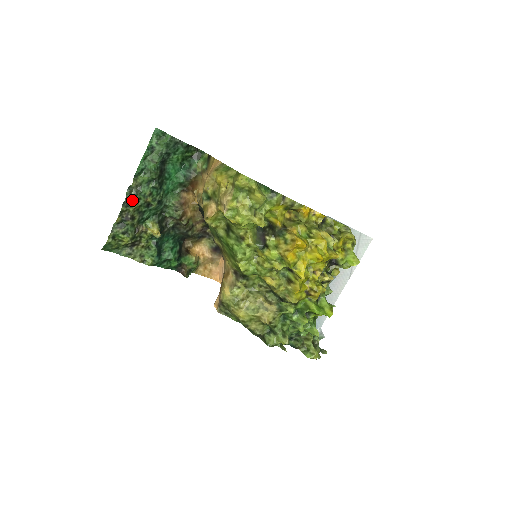
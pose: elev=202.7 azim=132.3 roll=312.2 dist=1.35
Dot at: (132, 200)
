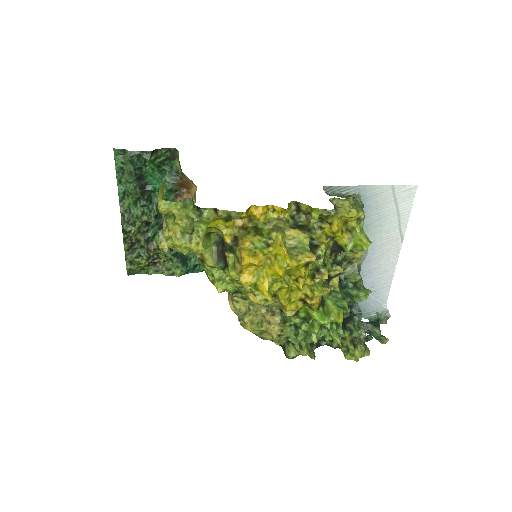
Dot at: (128, 226)
